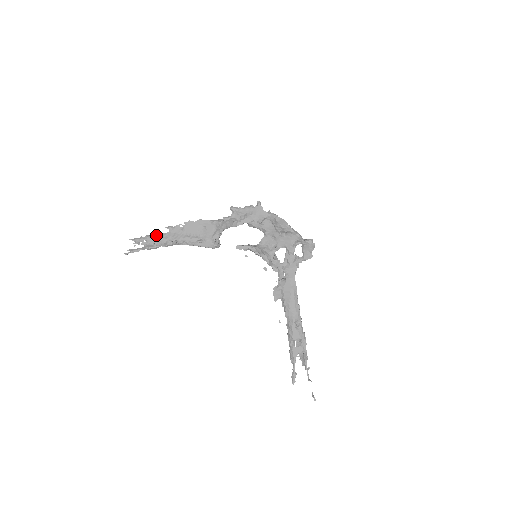
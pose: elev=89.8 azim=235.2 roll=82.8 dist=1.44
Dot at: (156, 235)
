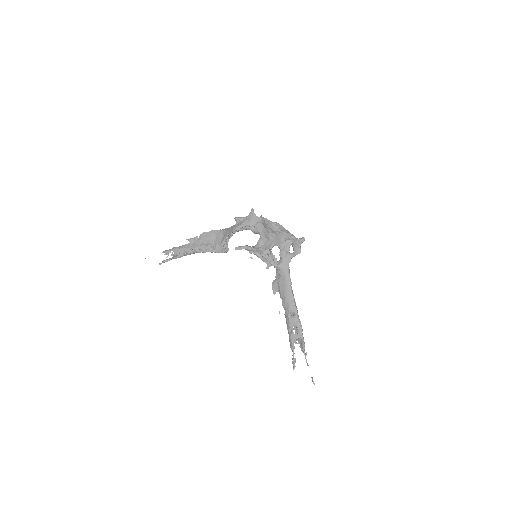
Dot at: (180, 246)
